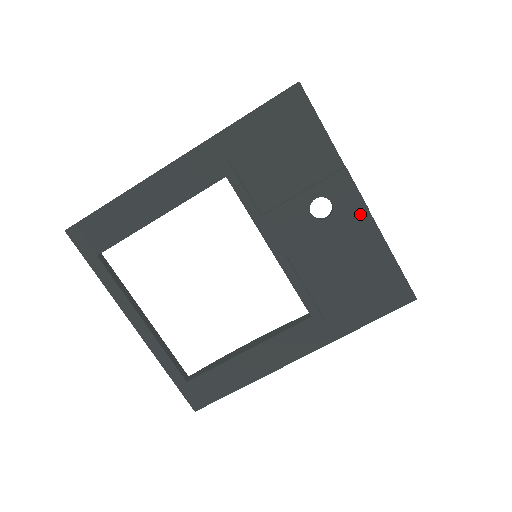
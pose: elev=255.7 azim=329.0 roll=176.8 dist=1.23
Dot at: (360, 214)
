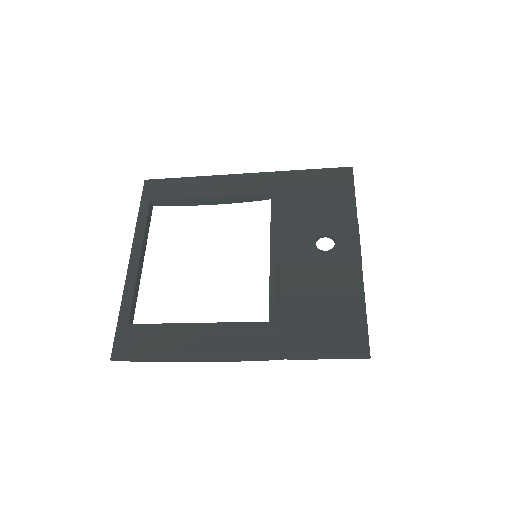
Dot at: (353, 262)
